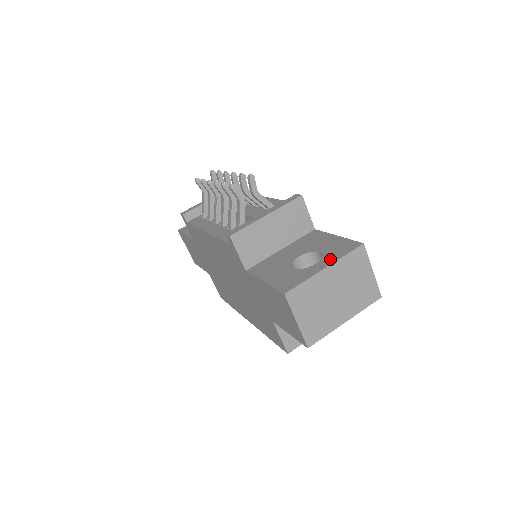
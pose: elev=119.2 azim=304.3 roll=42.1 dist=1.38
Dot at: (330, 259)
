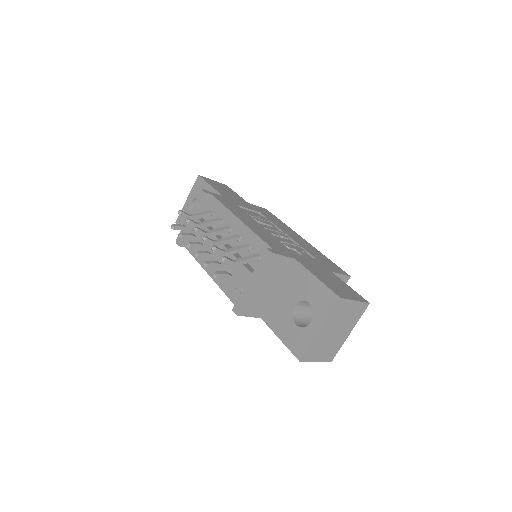
Dot at: (320, 318)
